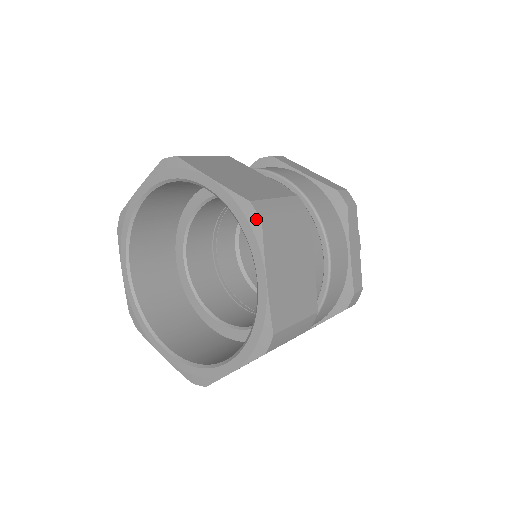
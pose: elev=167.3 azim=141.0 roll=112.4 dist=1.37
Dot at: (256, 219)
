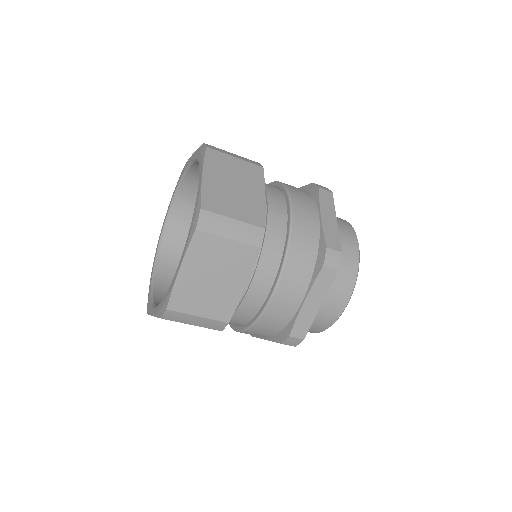
Dot at: (204, 148)
